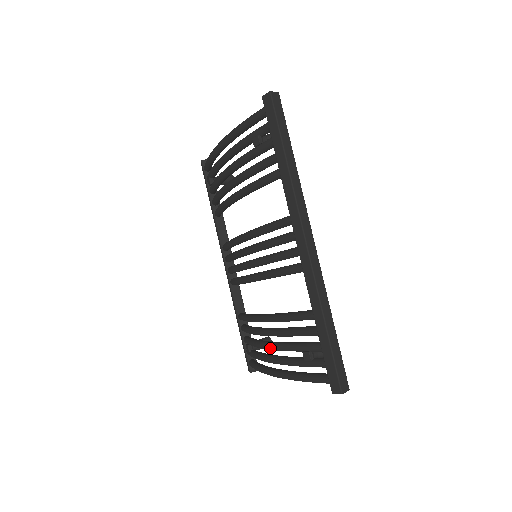
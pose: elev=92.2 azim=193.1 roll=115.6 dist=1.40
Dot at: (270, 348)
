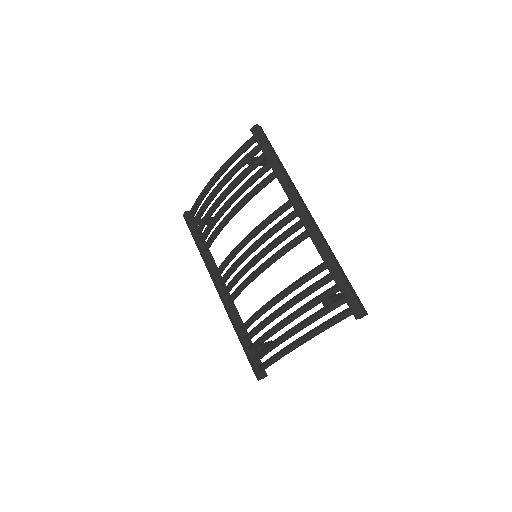
Dot at: (287, 321)
